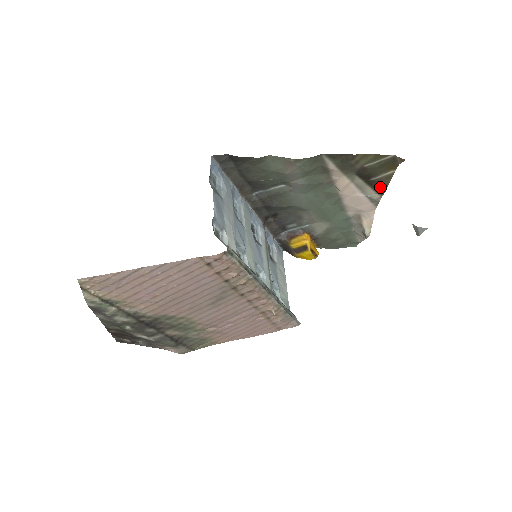
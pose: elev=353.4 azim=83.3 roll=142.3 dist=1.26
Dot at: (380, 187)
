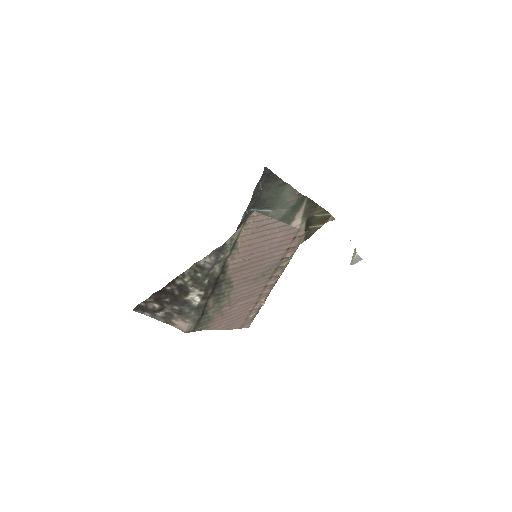
Dot at: (309, 234)
